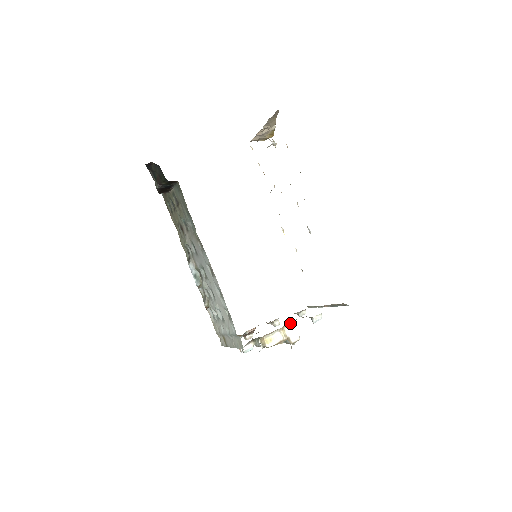
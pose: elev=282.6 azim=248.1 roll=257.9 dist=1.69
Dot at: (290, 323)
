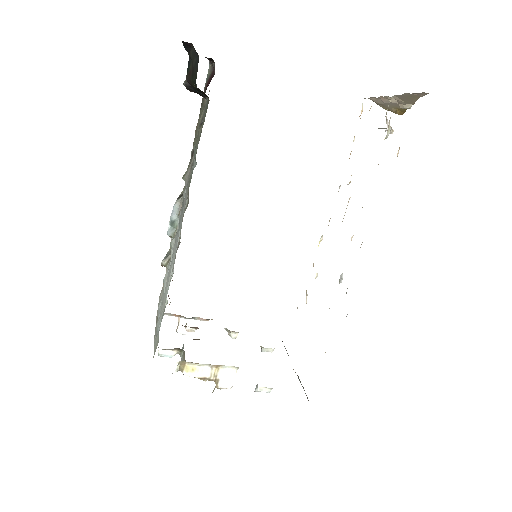
Dot at: (232, 366)
